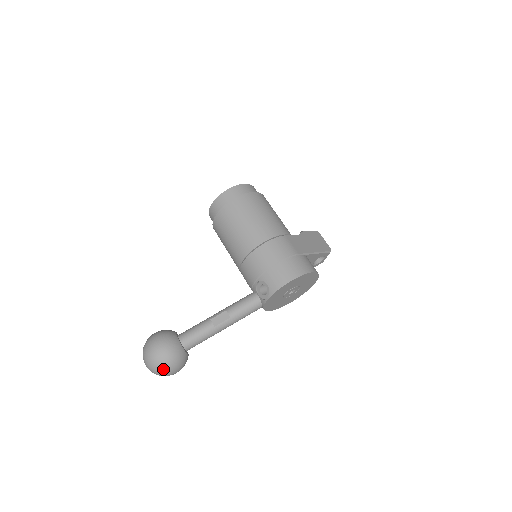
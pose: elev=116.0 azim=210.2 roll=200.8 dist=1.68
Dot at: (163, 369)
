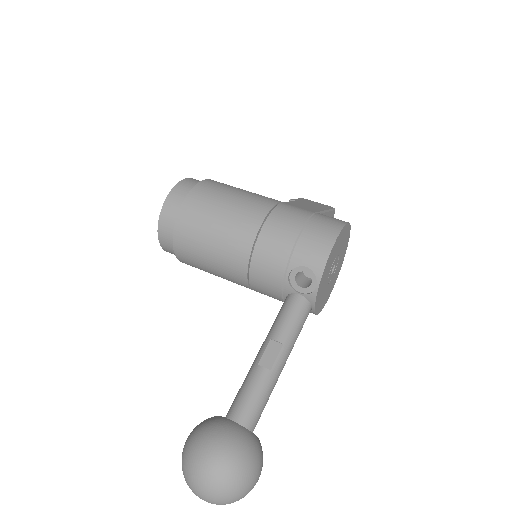
Dot at: (240, 483)
